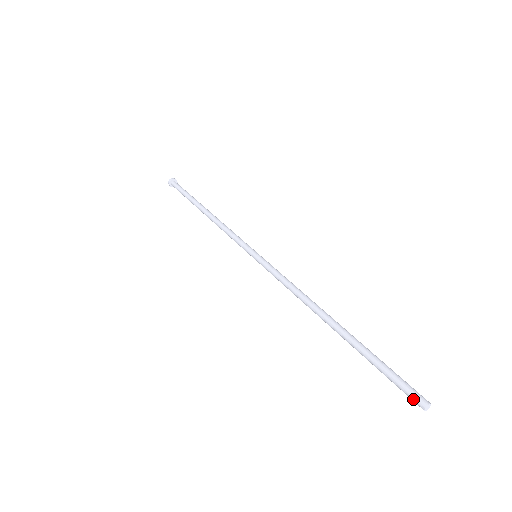
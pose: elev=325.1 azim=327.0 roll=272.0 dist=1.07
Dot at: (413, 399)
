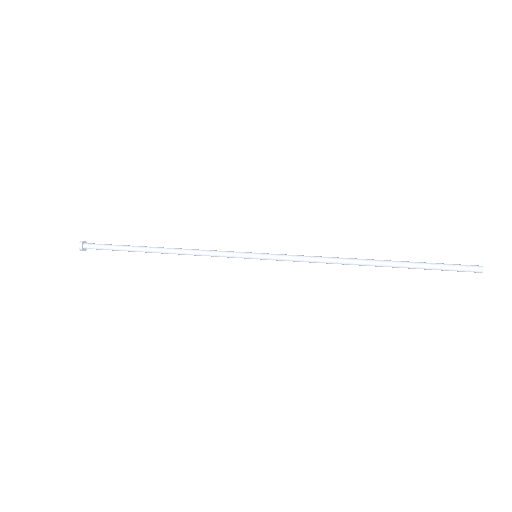
Dot at: (472, 266)
